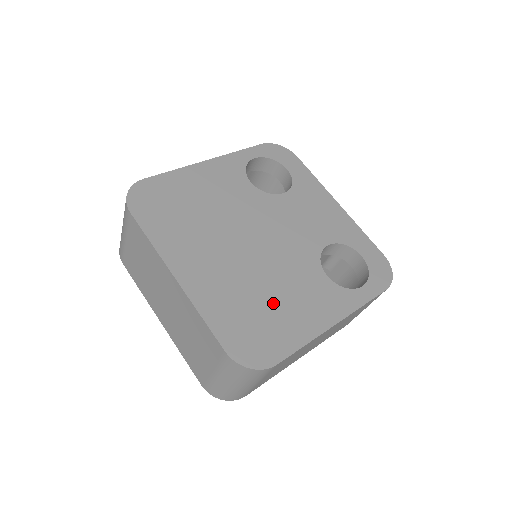
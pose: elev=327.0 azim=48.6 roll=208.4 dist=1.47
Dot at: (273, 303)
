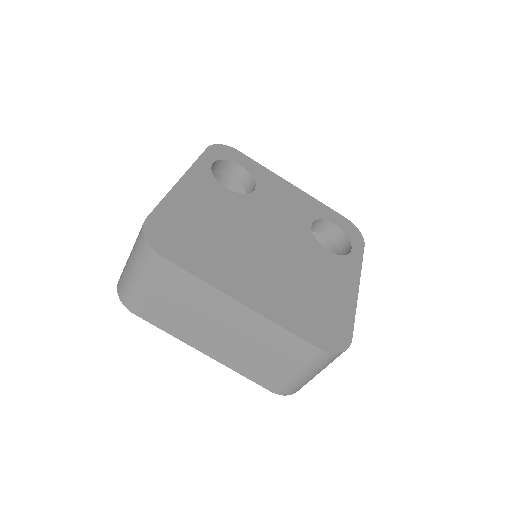
Dot at: (316, 291)
